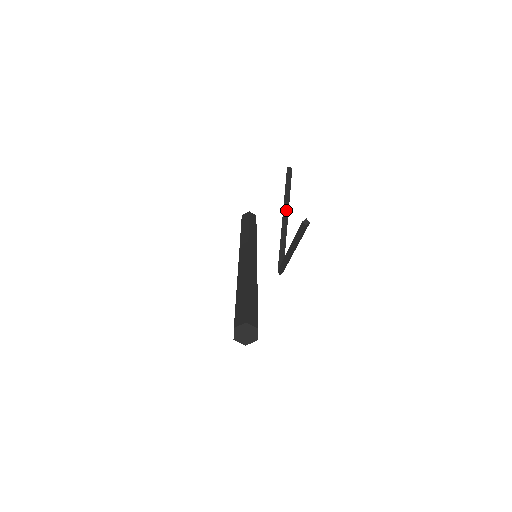
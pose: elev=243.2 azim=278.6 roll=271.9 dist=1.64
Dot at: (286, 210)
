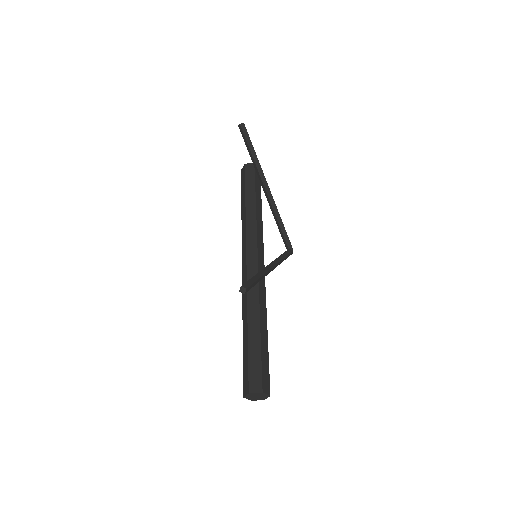
Dot at: (262, 181)
